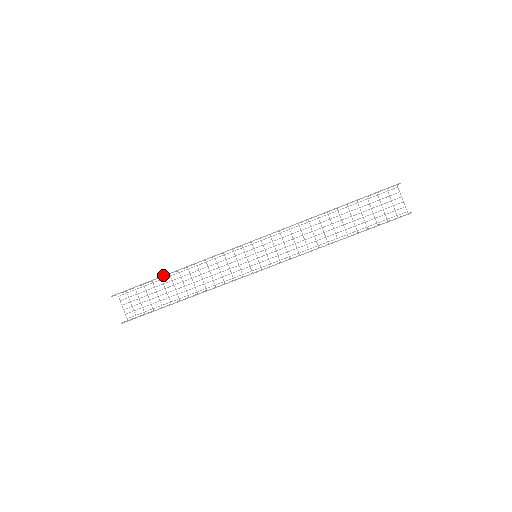
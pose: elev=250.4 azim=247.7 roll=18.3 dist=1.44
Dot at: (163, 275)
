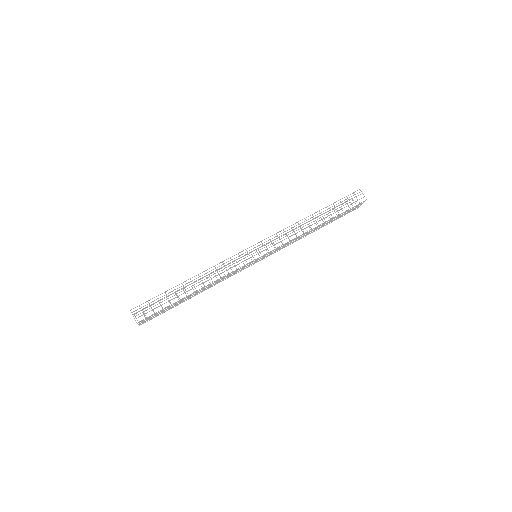
Dot at: occluded
